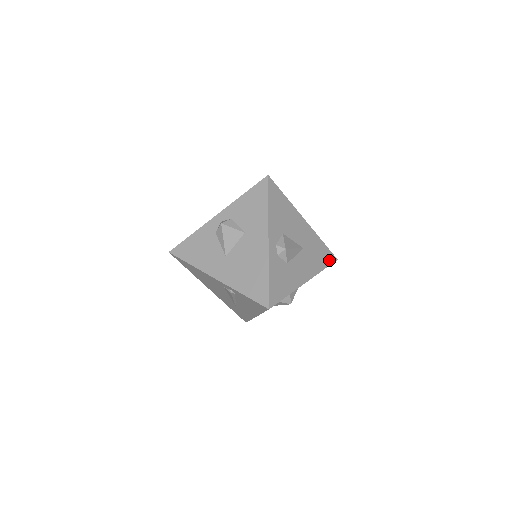
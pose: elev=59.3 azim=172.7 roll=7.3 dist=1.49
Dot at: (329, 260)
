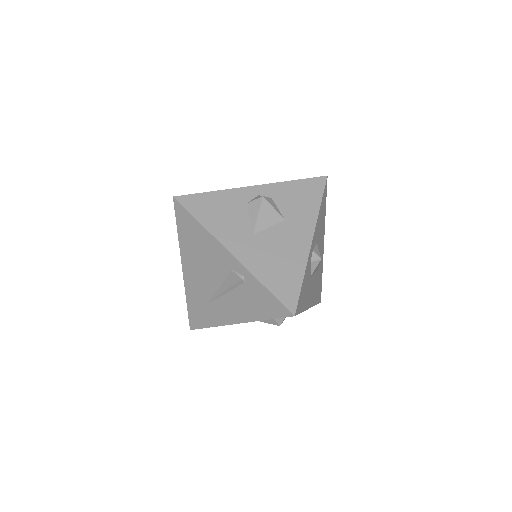
Dot at: (319, 298)
